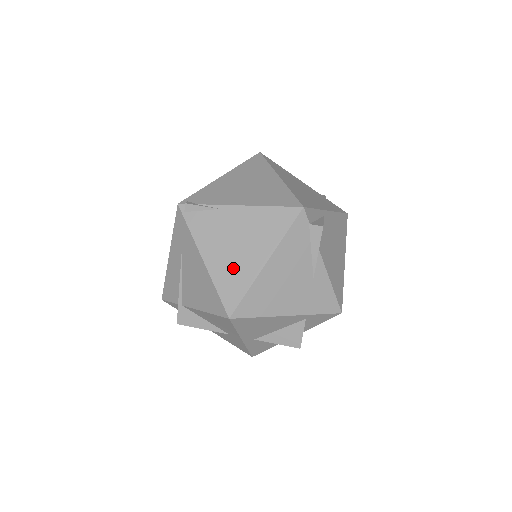
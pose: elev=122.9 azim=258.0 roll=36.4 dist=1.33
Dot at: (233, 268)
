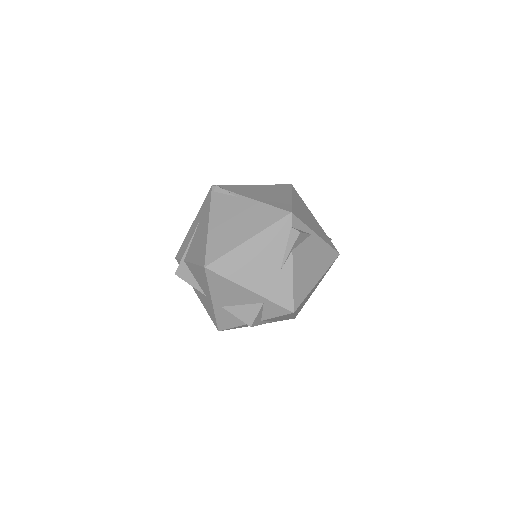
Dot at: (225, 236)
